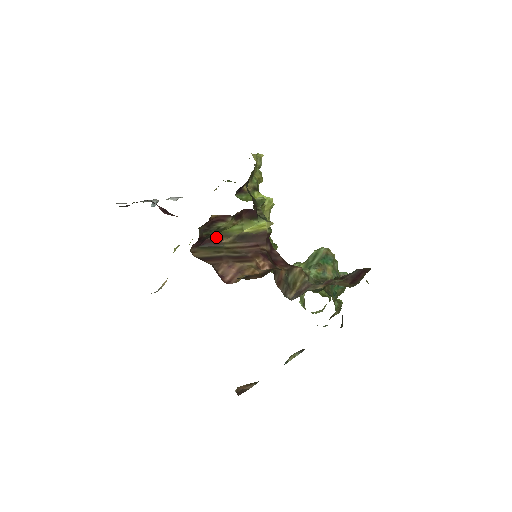
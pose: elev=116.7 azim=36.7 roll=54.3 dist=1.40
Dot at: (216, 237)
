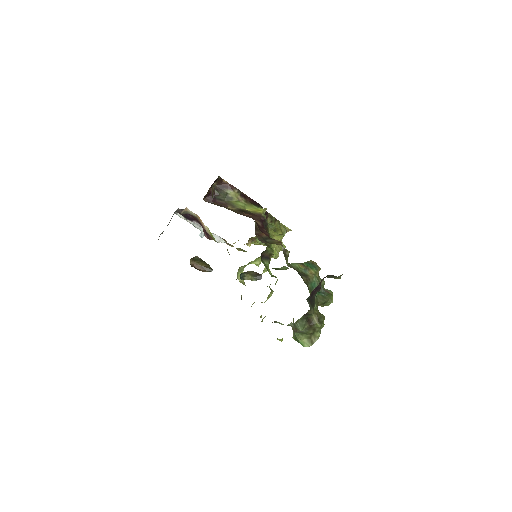
Dot at: (224, 203)
